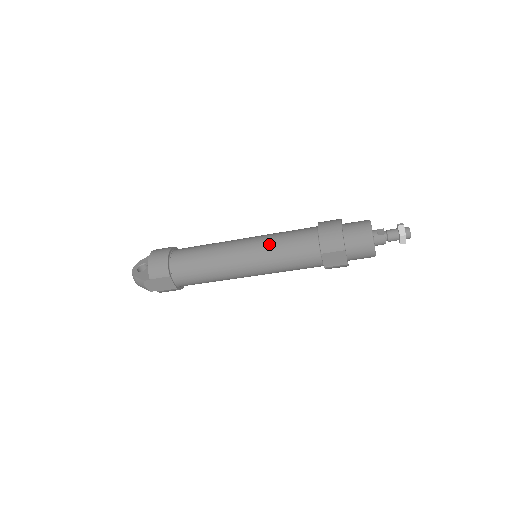
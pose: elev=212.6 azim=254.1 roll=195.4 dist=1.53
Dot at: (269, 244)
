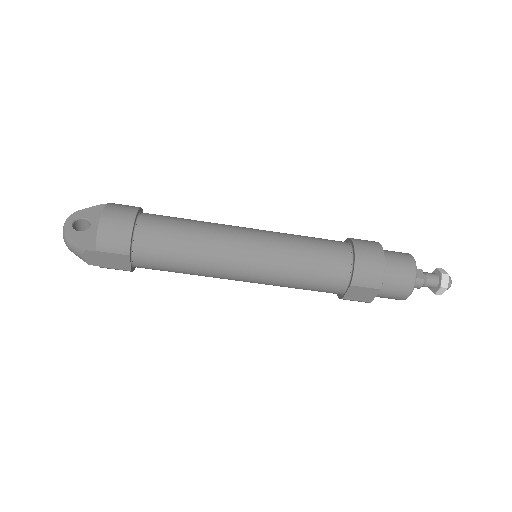
Dot at: (286, 252)
